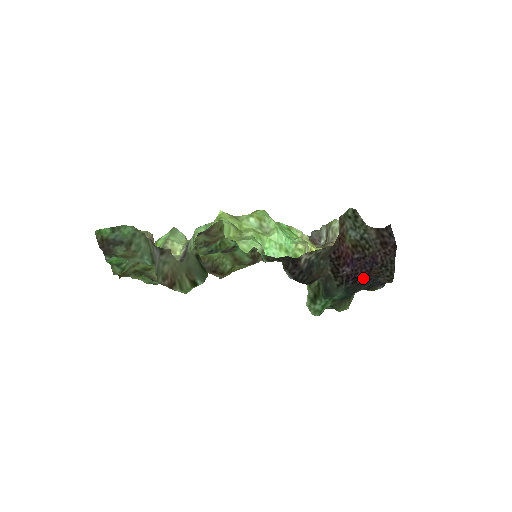
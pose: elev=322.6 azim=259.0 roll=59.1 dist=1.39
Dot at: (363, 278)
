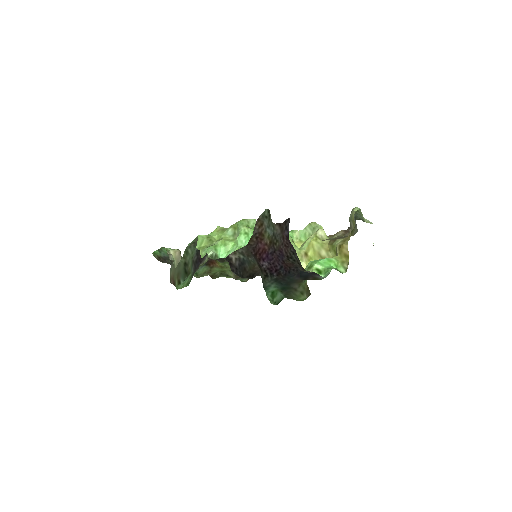
Dot at: (285, 270)
